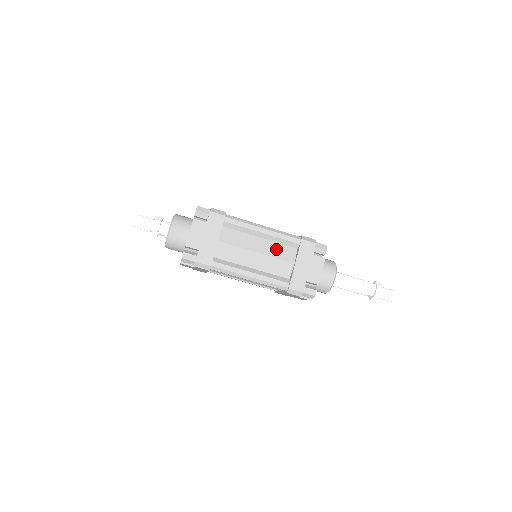
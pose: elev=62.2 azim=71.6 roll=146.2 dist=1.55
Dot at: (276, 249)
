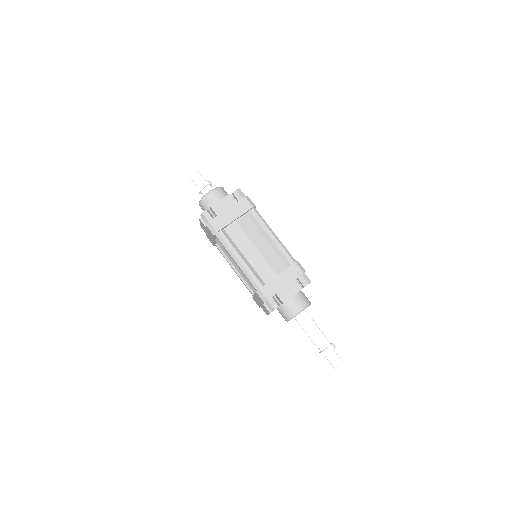
Dot at: (272, 256)
